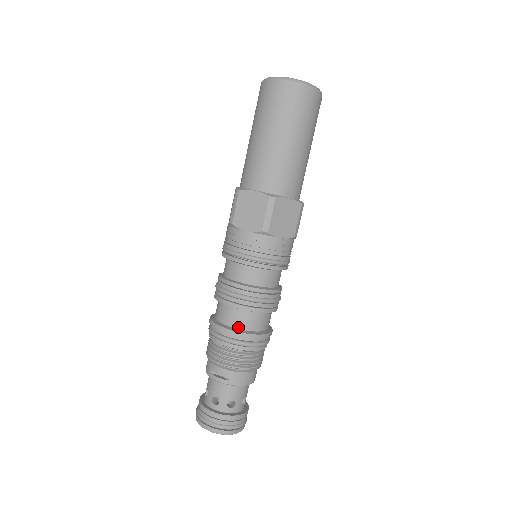
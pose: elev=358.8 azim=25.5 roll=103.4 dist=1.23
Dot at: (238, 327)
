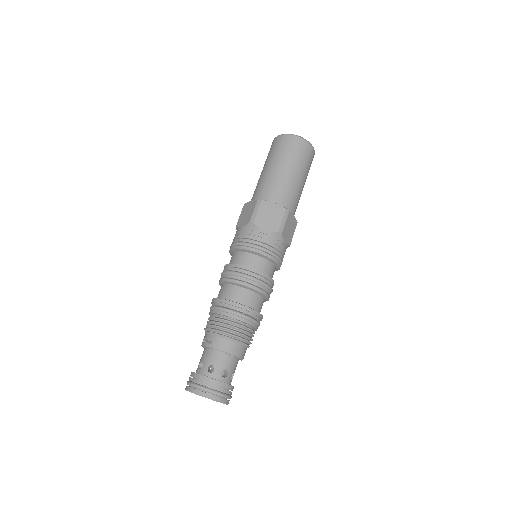
Dot at: (225, 298)
